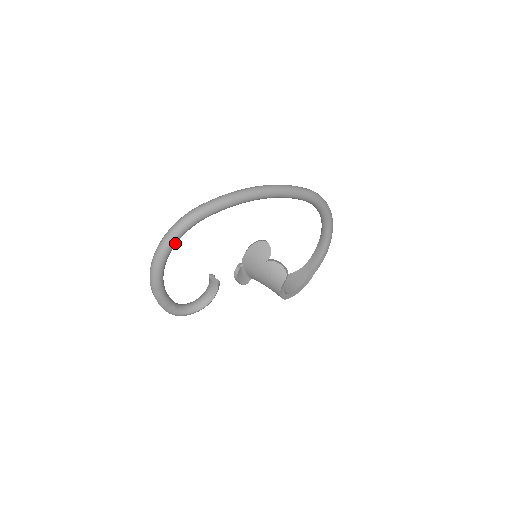
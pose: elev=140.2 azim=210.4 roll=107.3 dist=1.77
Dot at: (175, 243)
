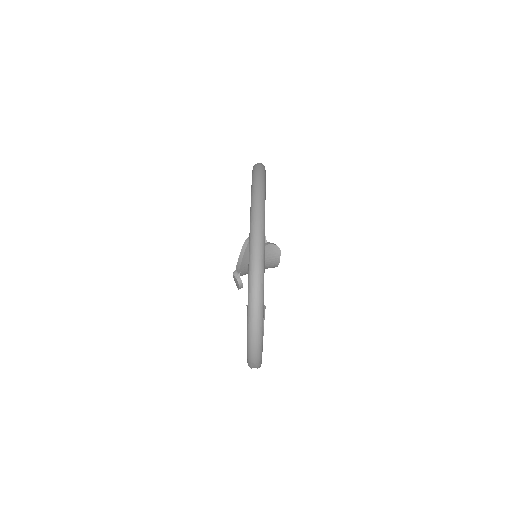
Dot at: occluded
